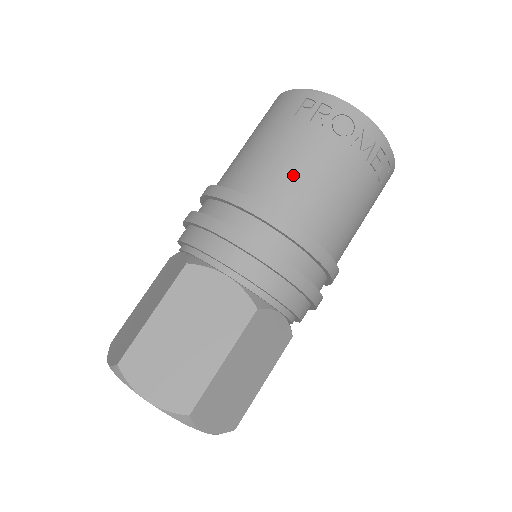
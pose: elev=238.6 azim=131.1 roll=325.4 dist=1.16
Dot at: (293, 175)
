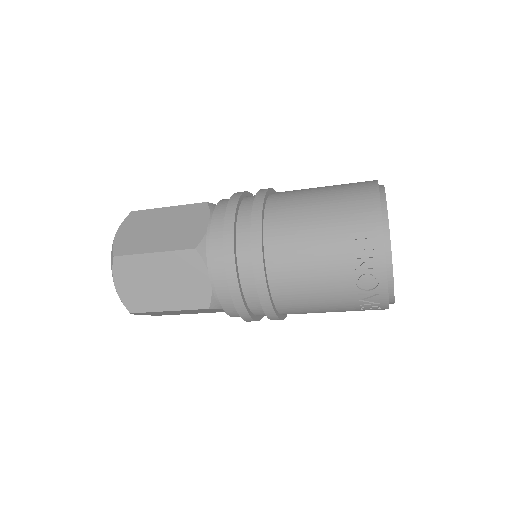
Dot at: (303, 276)
